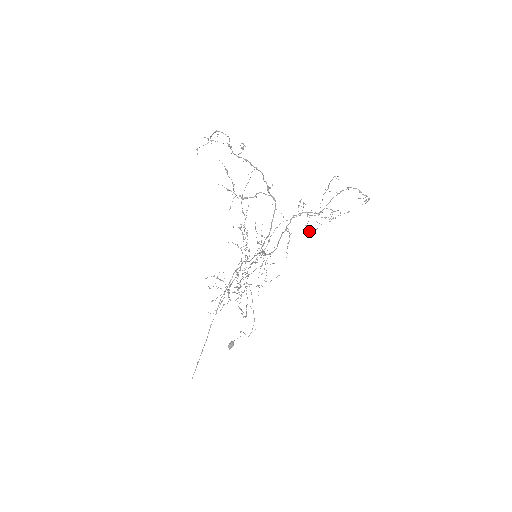
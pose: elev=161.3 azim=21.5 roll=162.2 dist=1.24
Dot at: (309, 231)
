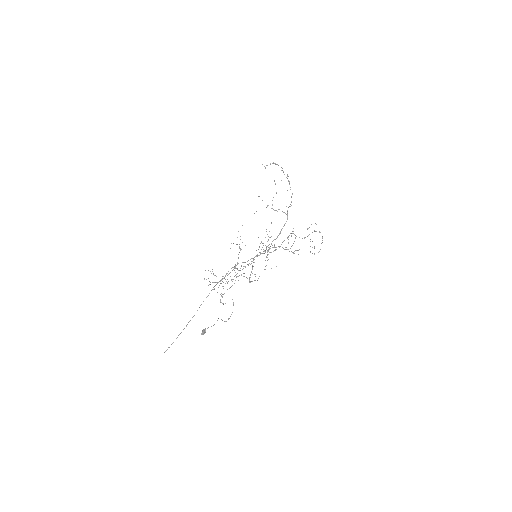
Dot at: occluded
